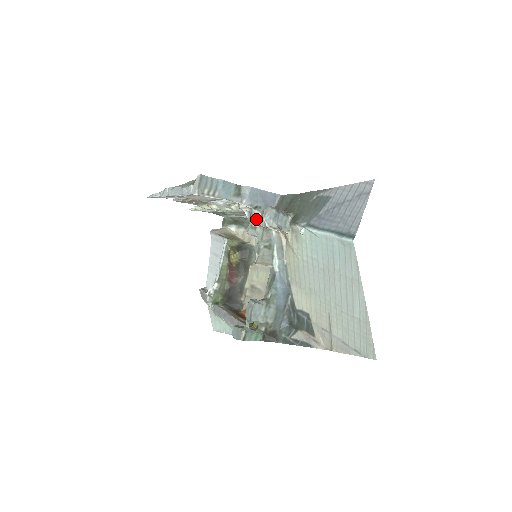
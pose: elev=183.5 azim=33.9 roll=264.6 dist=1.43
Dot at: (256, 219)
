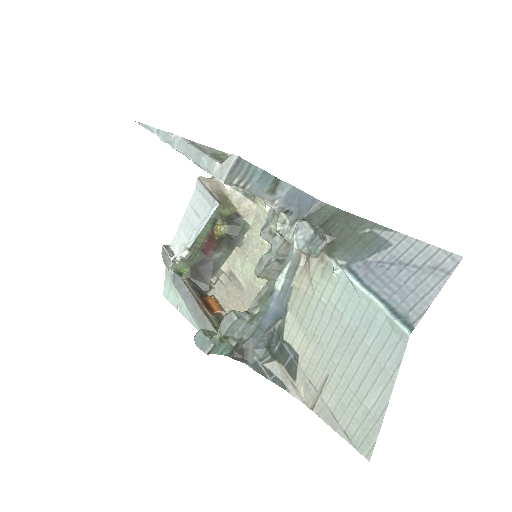
Dot at: (281, 226)
